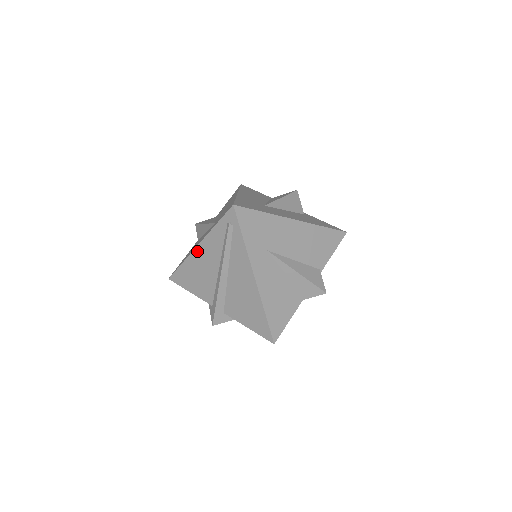
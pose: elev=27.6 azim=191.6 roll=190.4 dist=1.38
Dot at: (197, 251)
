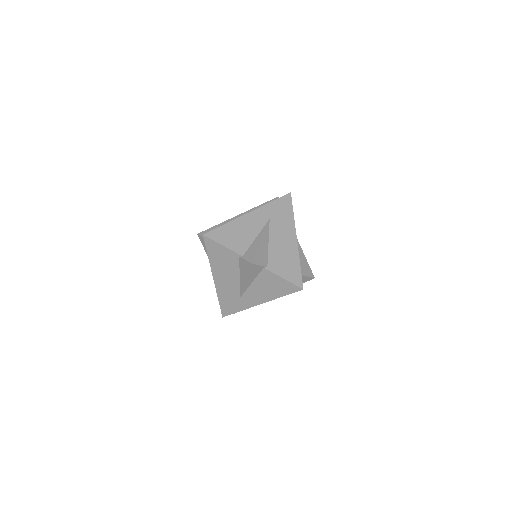
Dot at: occluded
